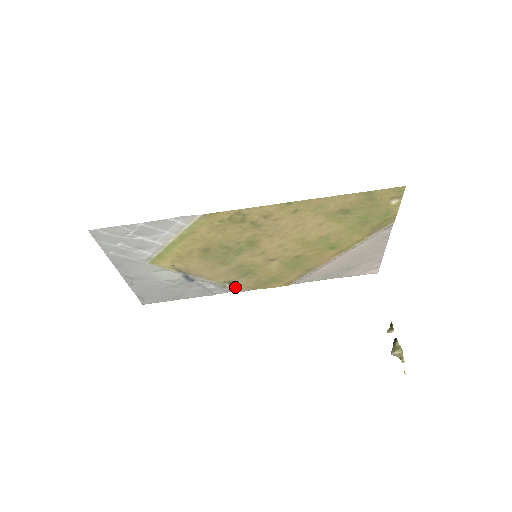
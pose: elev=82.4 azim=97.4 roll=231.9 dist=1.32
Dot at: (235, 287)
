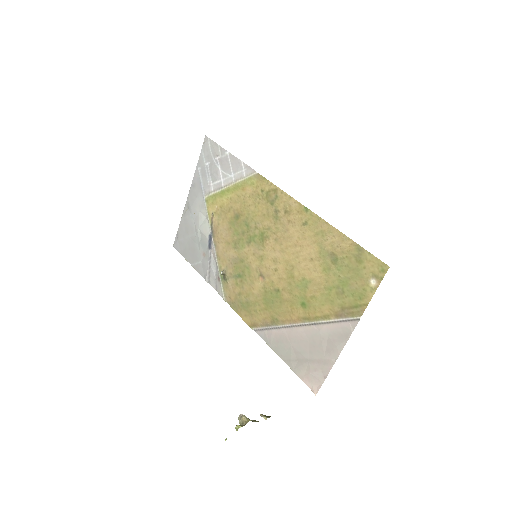
Dot at: (224, 287)
